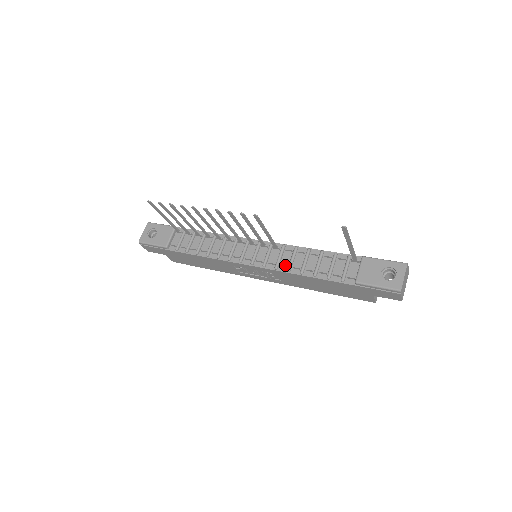
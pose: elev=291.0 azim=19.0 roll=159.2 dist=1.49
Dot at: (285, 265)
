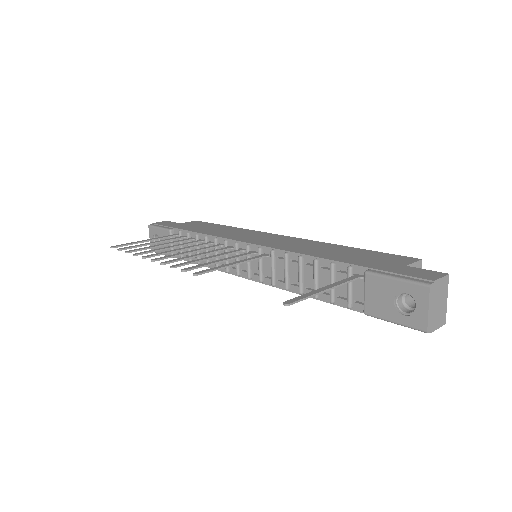
Dot at: (282, 280)
